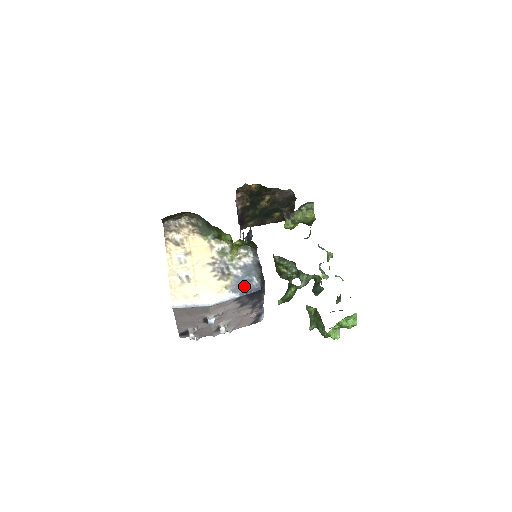
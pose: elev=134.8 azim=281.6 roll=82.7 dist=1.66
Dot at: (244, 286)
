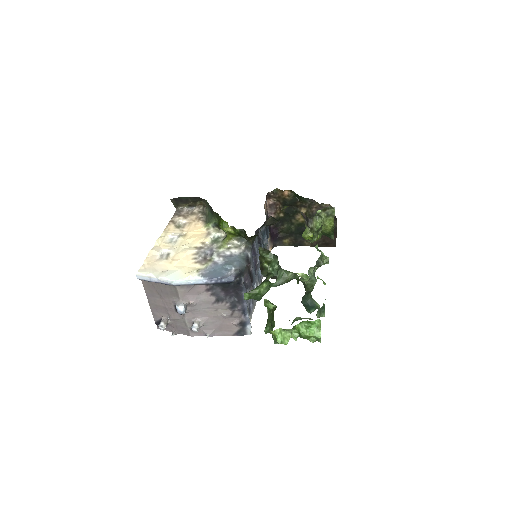
Dot at: (217, 273)
